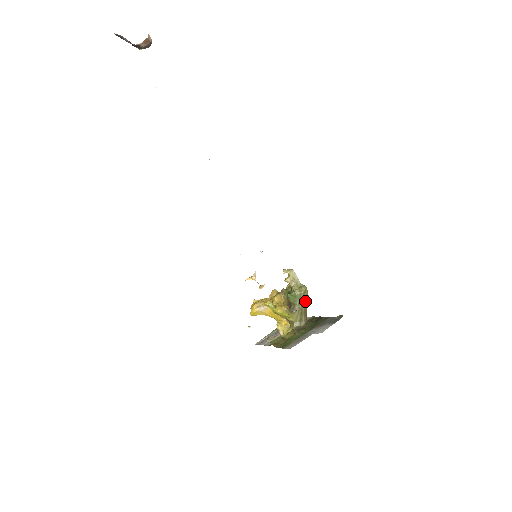
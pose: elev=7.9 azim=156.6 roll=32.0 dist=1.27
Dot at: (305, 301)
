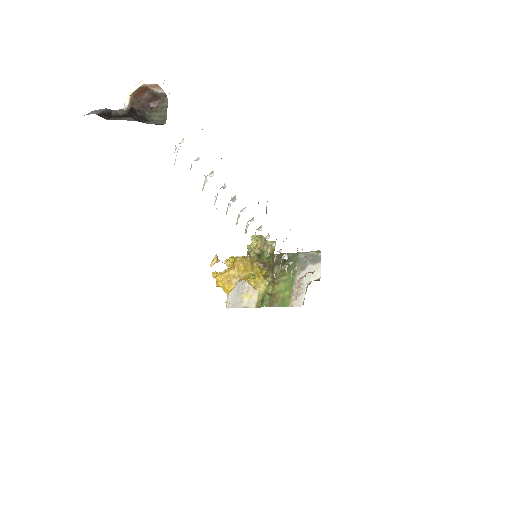
Dot at: occluded
